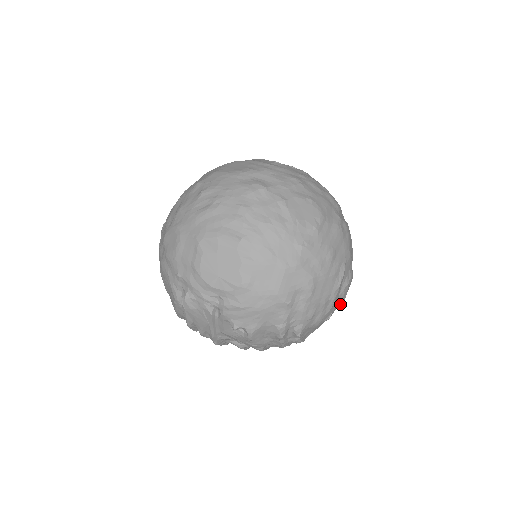
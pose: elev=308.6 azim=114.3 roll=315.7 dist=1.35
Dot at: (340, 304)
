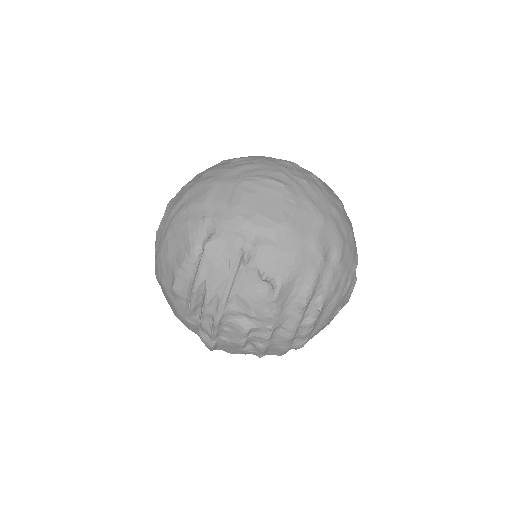
Dot at: (344, 305)
